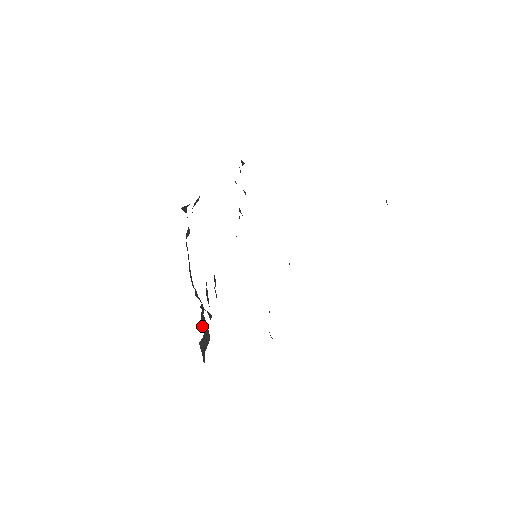
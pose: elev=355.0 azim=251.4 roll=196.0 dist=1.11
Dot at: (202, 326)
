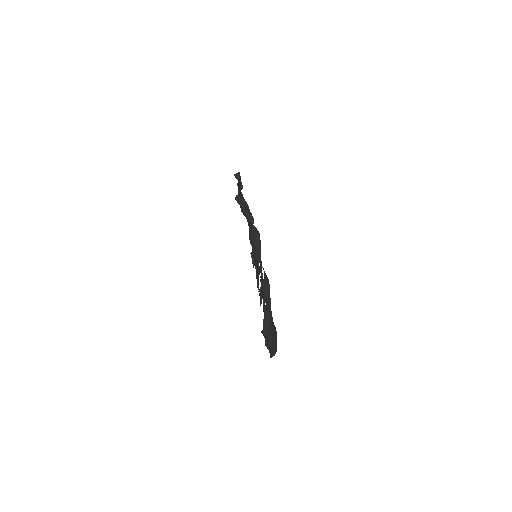
Dot at: occluded
